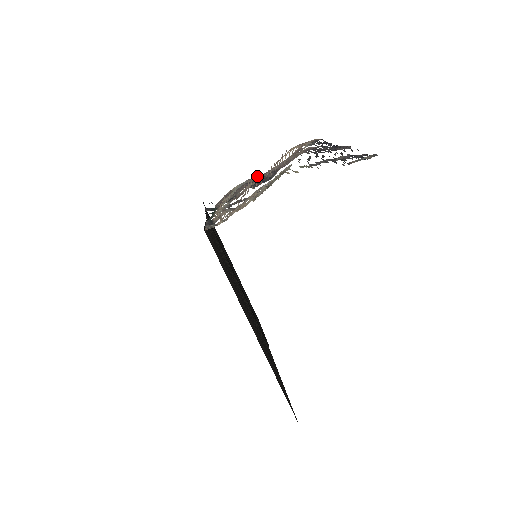
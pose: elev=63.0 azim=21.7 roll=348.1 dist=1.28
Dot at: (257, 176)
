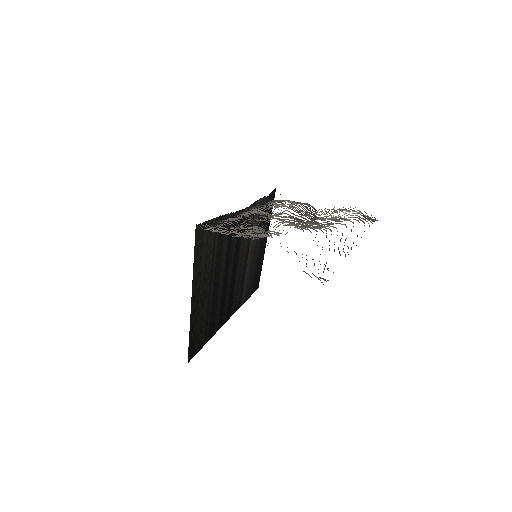
Dot at: (297, 212)
